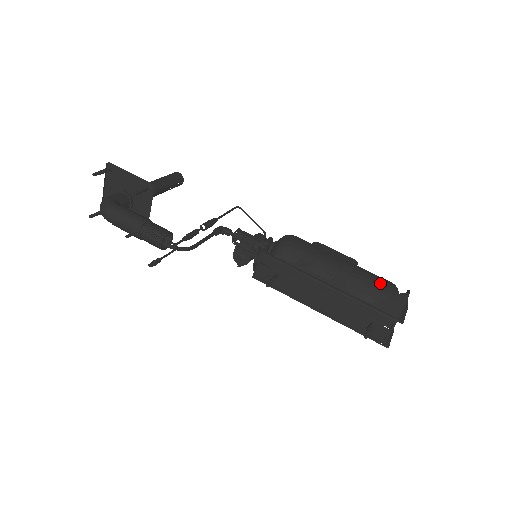
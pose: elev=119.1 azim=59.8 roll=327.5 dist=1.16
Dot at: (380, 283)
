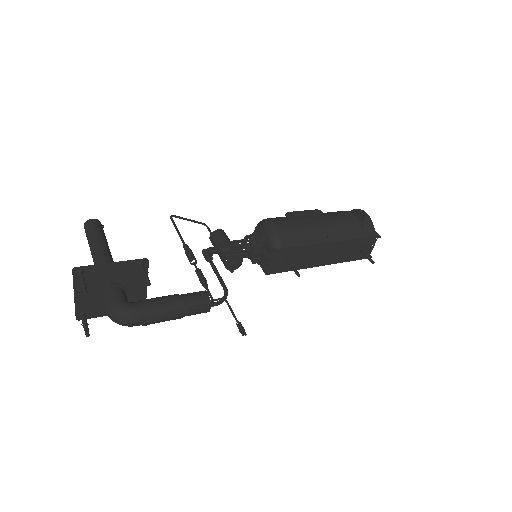
Dot at: (350, 218)
